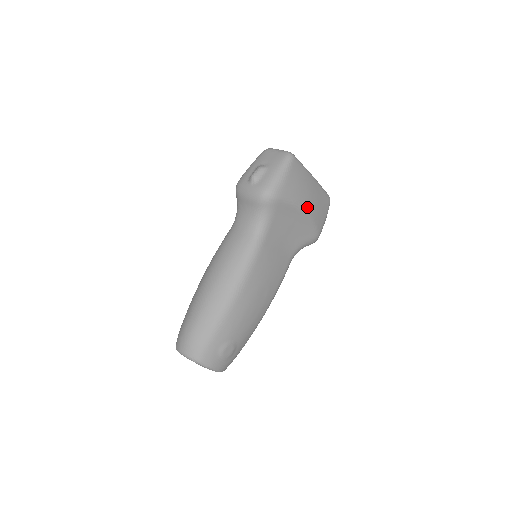
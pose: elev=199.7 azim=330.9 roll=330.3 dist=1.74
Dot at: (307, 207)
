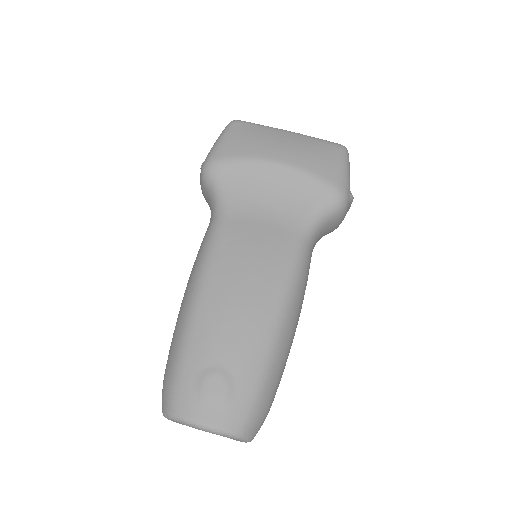
Dot at: (279, 157)
